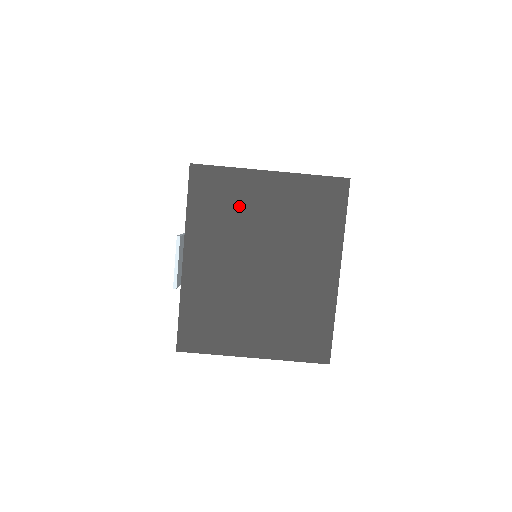
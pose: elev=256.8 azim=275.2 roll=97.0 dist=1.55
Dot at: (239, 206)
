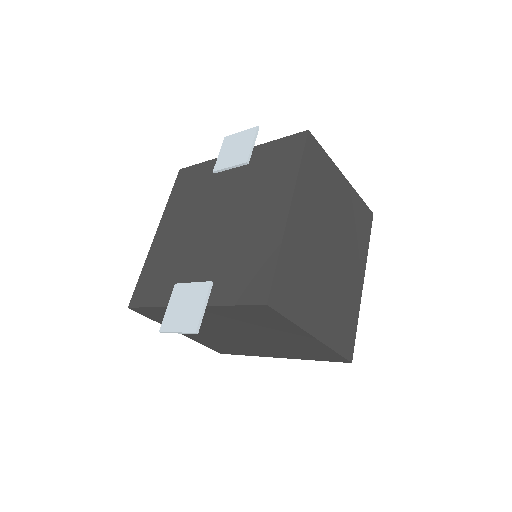
Dot at: (267, 327)
